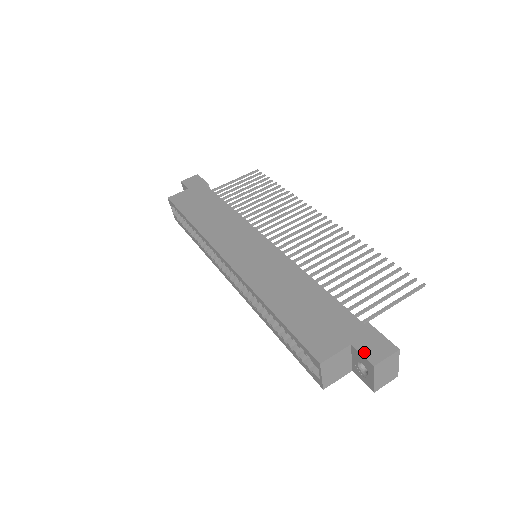
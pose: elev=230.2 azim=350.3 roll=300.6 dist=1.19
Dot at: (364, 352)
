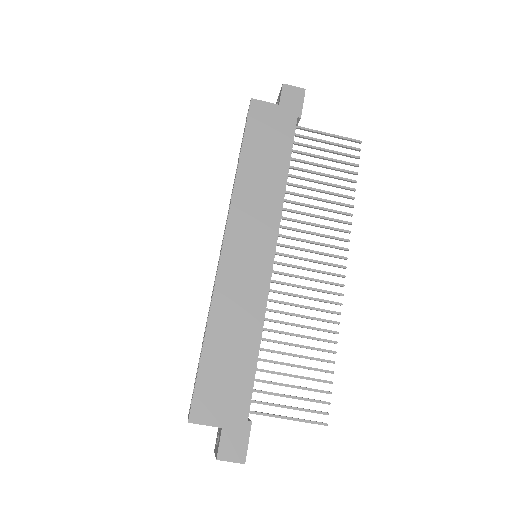
Dot at: (223, 443)
